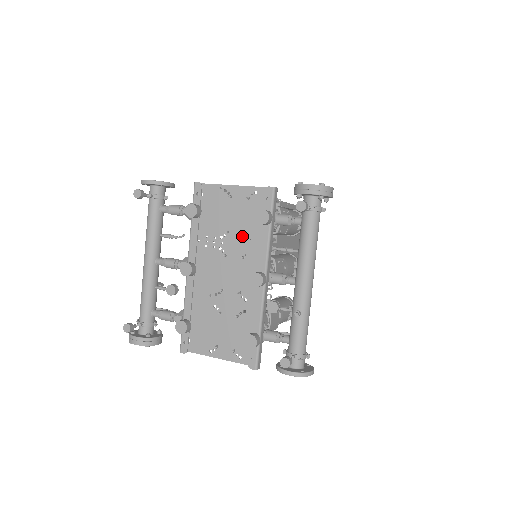
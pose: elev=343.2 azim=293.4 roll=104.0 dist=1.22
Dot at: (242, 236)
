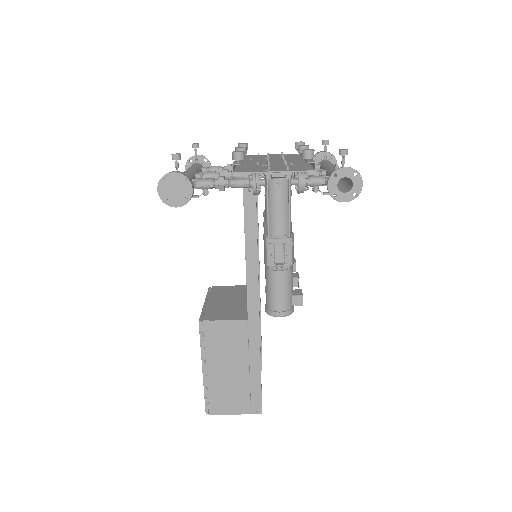
Dot at: (280, 158)
